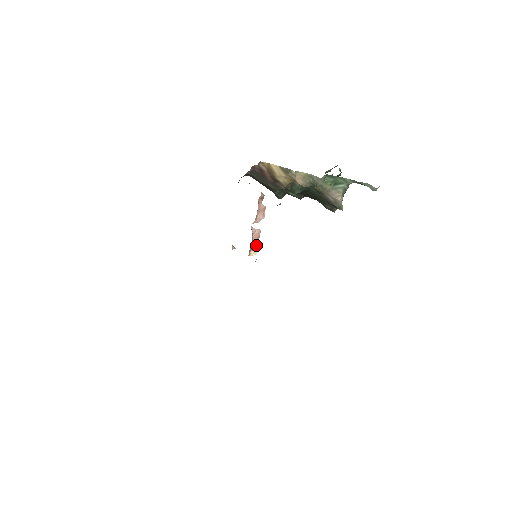
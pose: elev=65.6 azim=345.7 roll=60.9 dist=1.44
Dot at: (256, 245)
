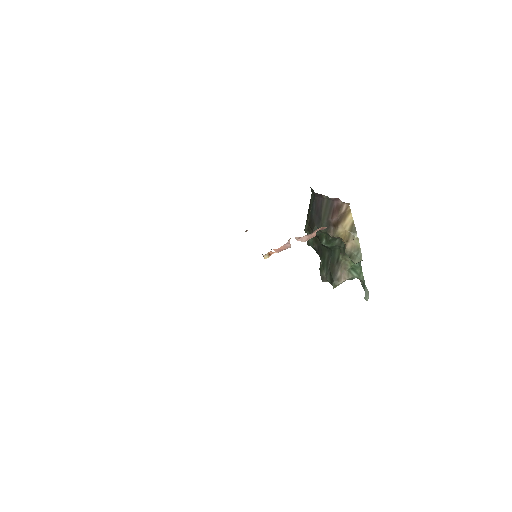
Dot at: (274, 252)
